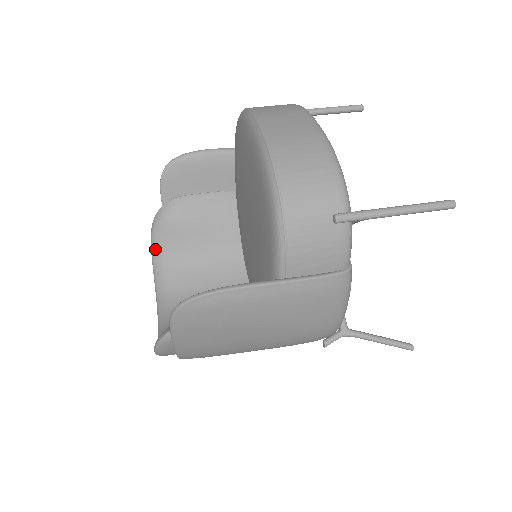
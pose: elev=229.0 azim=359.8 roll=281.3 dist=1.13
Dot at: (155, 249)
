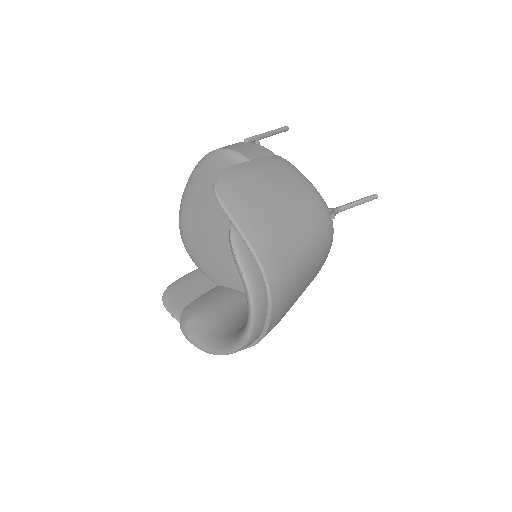
Dot at: (198, 339)
